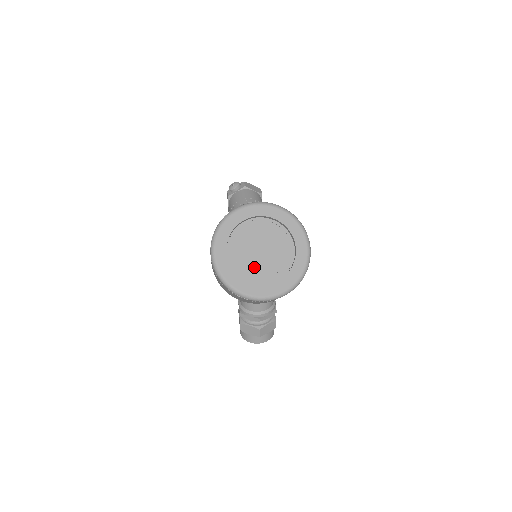
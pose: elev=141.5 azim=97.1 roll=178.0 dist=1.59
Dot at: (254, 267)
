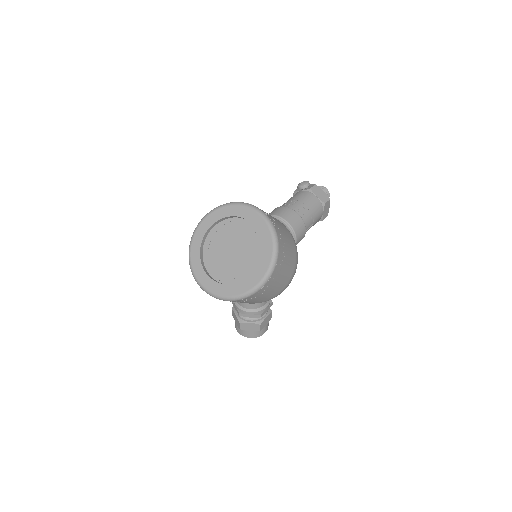
Dot at: (226, 262)
